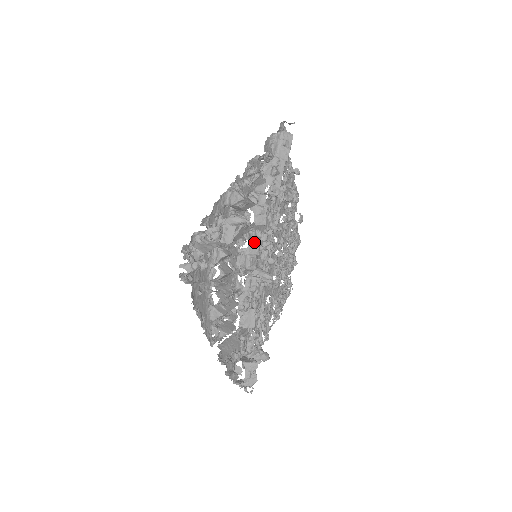
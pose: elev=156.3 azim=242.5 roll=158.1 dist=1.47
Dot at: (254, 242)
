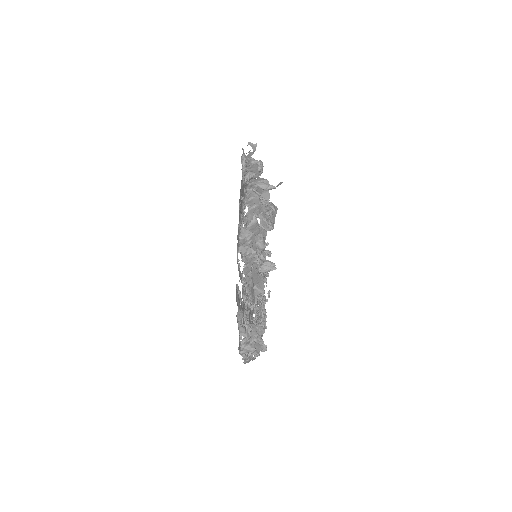
Dot at: (264, 229)
